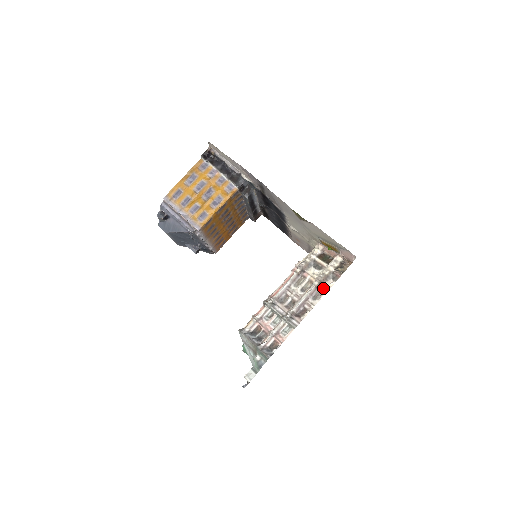
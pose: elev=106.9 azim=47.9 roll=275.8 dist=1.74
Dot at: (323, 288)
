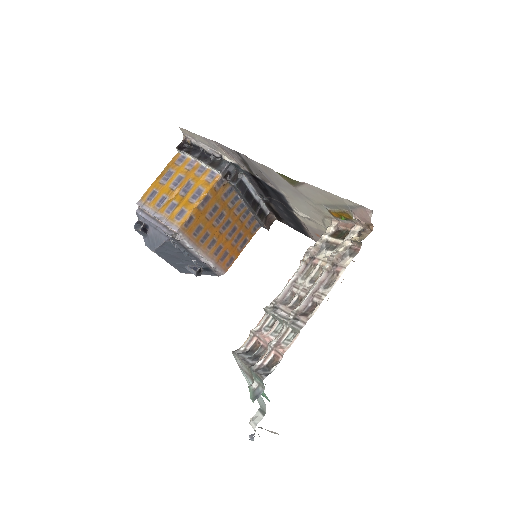
Dot at: (337, 270)
